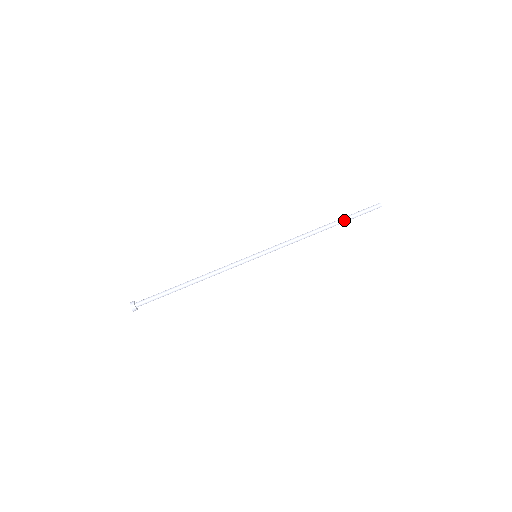
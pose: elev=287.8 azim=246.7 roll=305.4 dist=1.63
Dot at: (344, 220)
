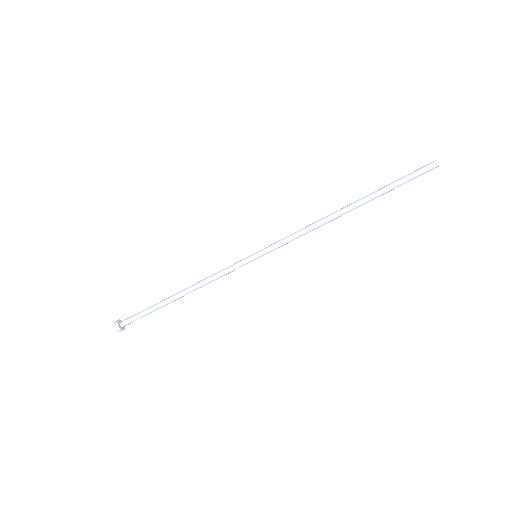
Dot at: (377, 194)
